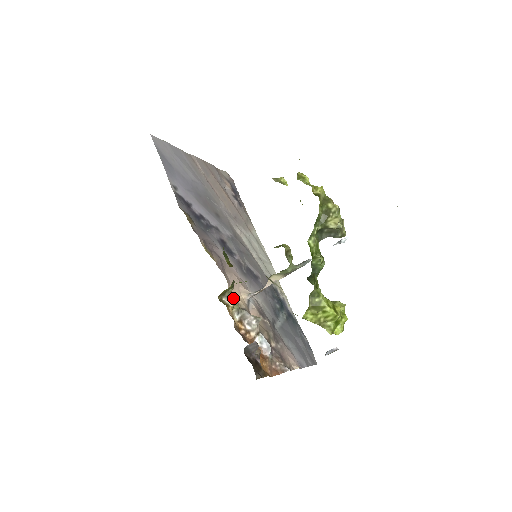
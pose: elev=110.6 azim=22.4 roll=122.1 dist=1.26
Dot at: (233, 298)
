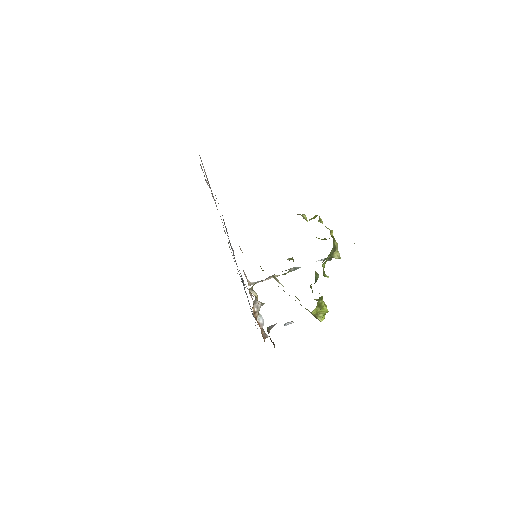
Dot at: occluded
